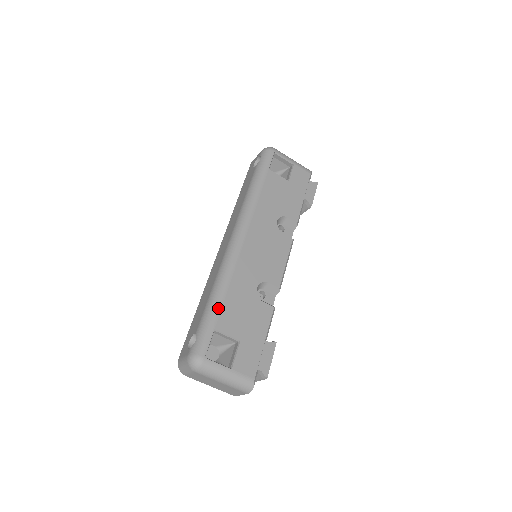
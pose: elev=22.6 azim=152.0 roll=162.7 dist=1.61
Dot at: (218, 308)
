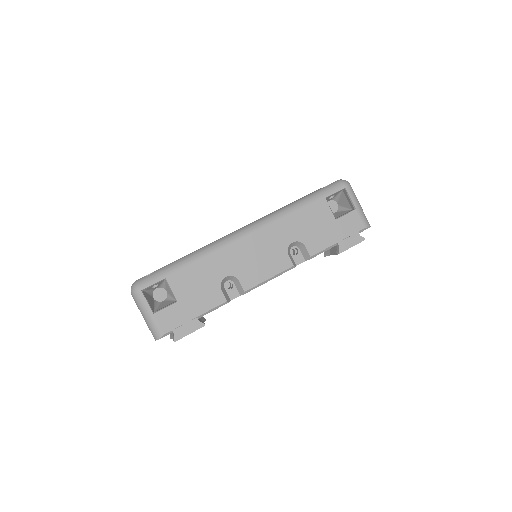
Dot at: (182, 267)
